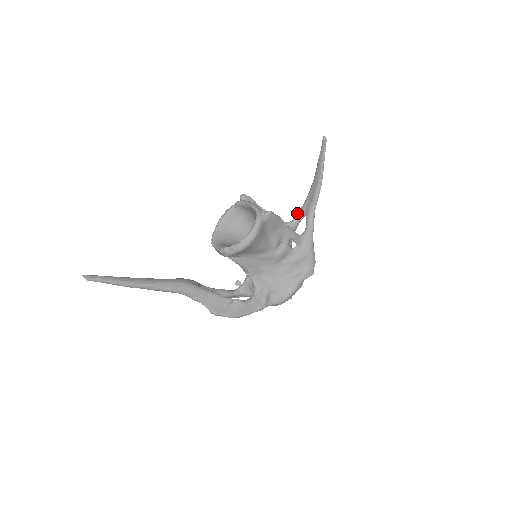
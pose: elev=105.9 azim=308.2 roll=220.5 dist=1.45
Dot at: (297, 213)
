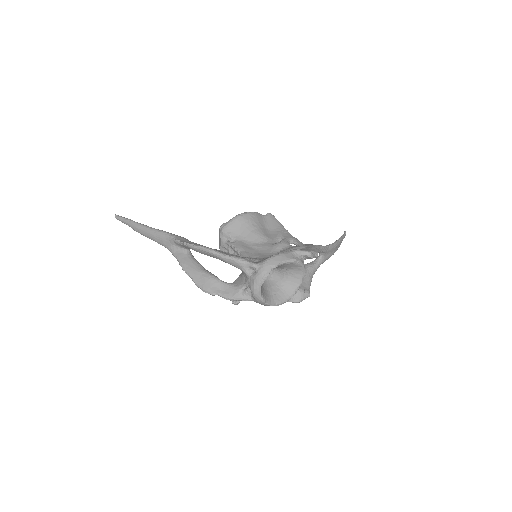
Dot at: occluded
